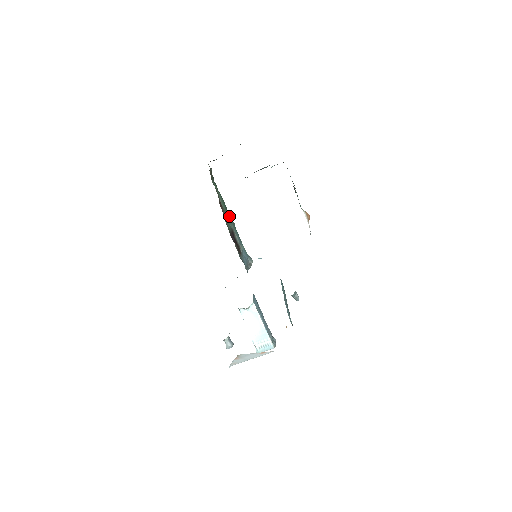
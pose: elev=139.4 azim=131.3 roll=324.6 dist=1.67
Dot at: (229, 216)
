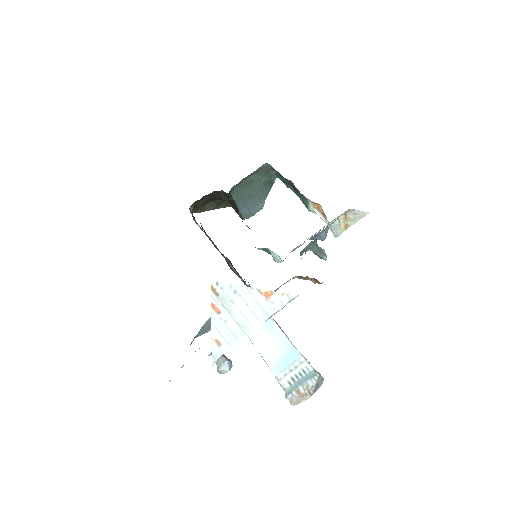
Dot at: occluded
